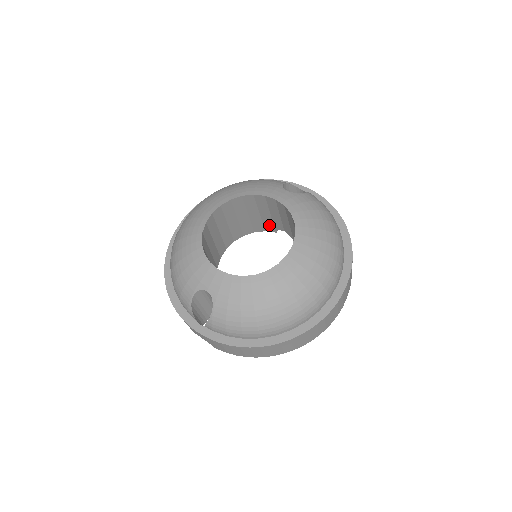
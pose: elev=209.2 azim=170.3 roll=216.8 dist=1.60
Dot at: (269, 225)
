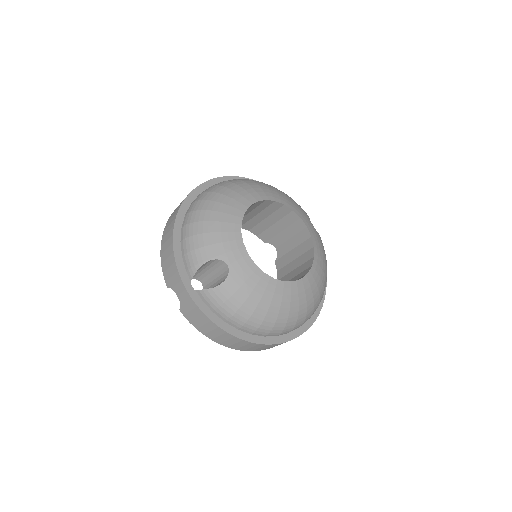
Dot at: (268, 235)
